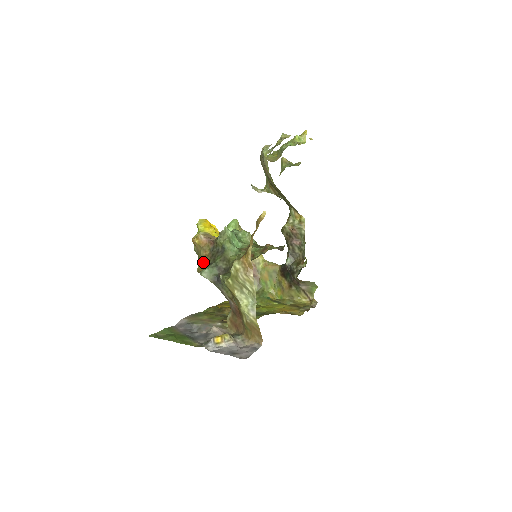
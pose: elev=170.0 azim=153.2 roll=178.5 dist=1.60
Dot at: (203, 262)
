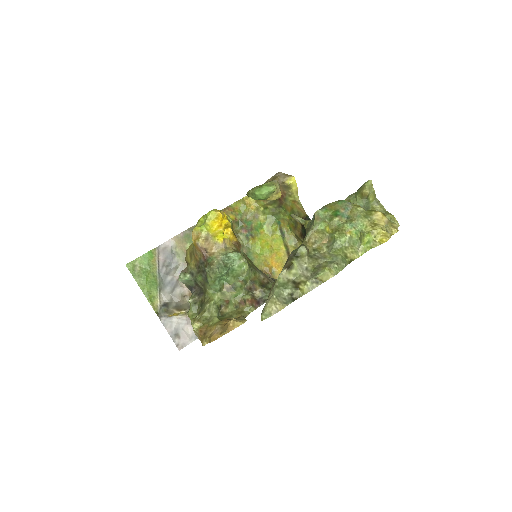
Dot at: (191, 258)
